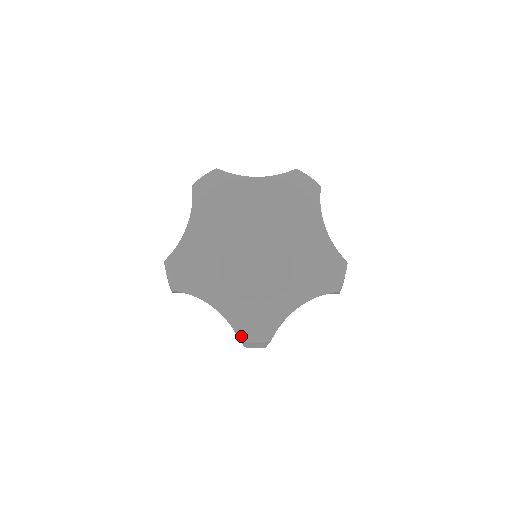
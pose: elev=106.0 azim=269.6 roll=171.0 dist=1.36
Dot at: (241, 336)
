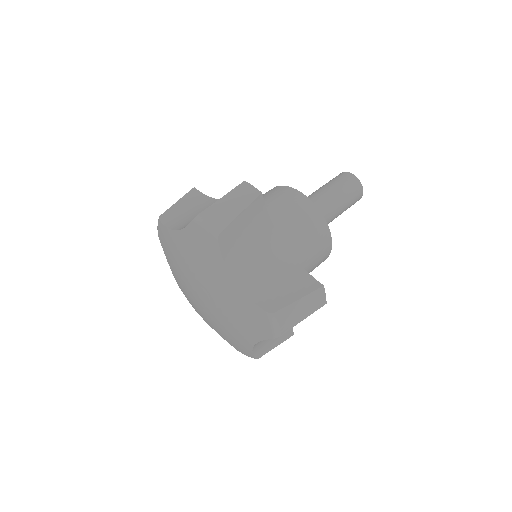
Dot at: occluded
